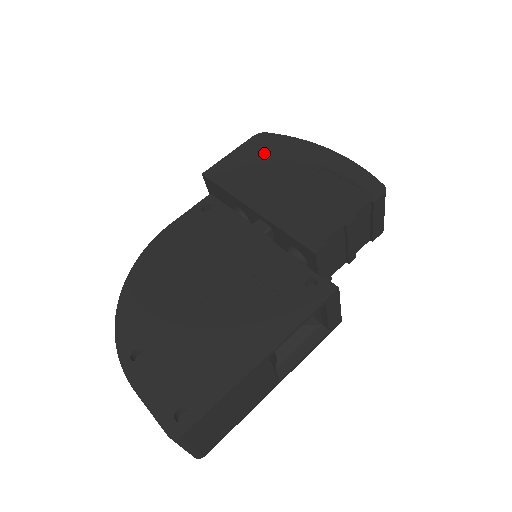
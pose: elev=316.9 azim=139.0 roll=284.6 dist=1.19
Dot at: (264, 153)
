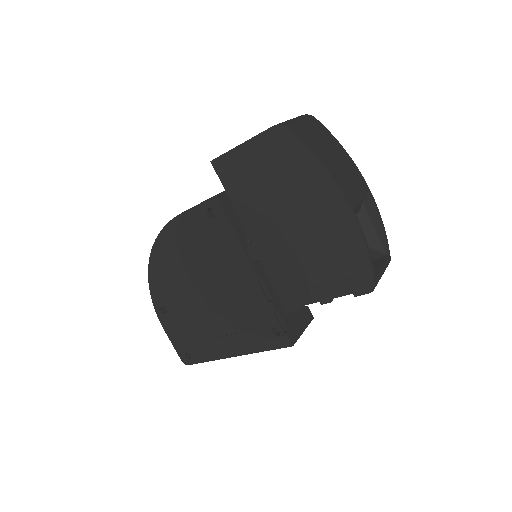
Dot at: (277, 167)
